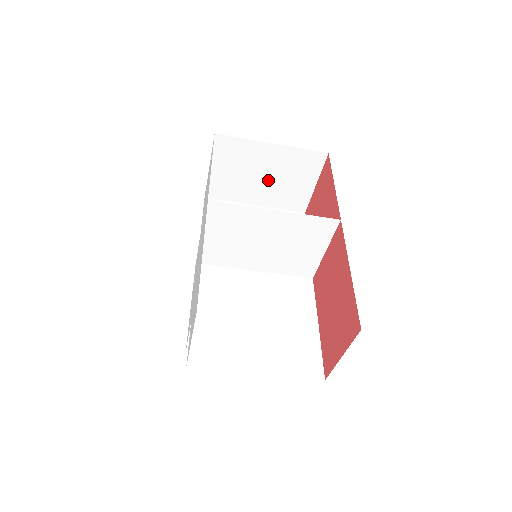
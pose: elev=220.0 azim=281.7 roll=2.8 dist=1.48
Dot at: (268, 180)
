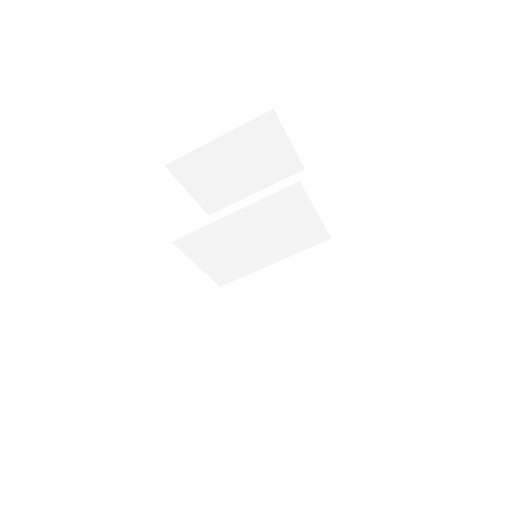
Dot at: (244, 167)
